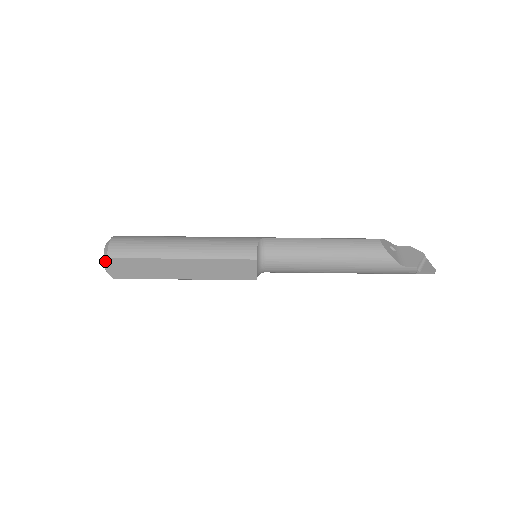
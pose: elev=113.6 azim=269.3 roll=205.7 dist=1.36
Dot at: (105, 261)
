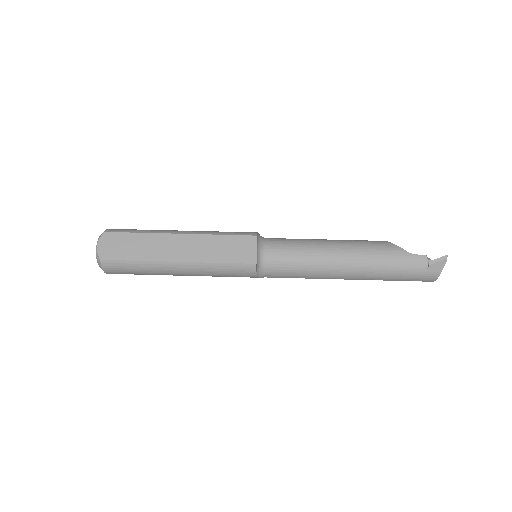
Dot at: (100, 236)
